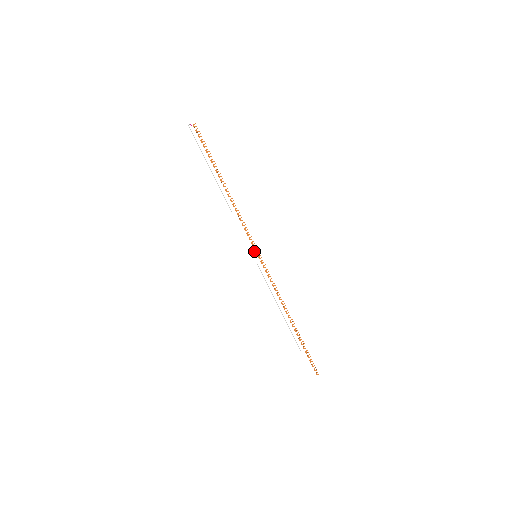
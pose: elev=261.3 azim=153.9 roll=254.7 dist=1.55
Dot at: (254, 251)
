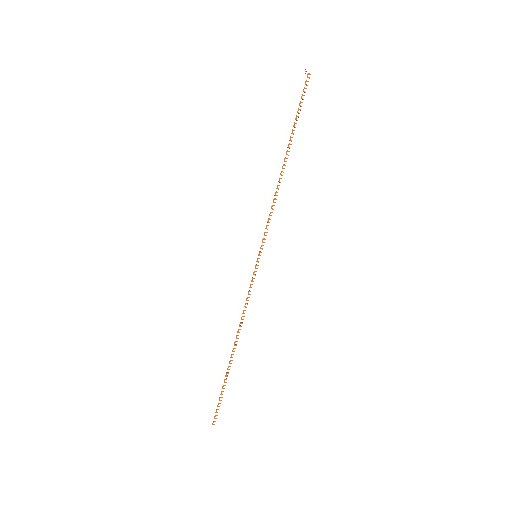
Dot at: (259, 249)
